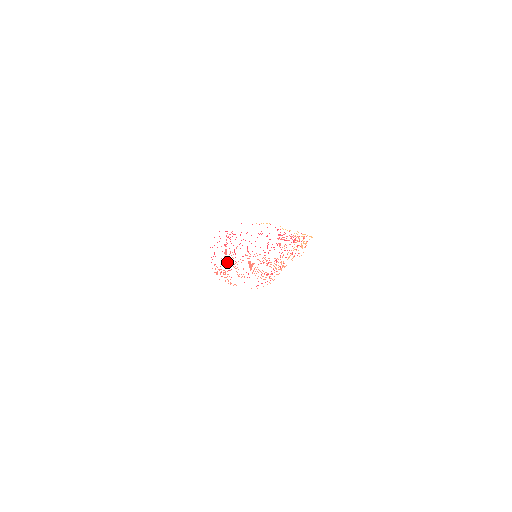
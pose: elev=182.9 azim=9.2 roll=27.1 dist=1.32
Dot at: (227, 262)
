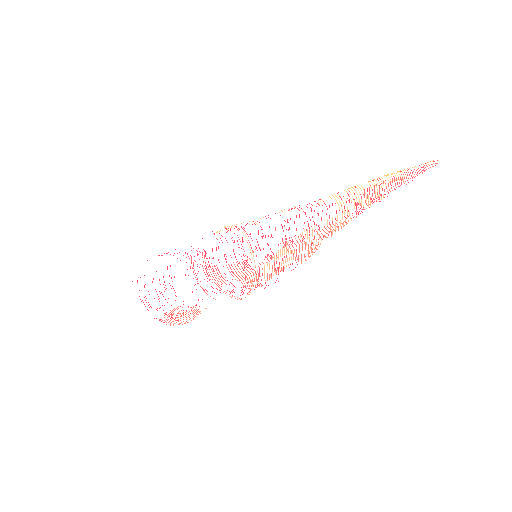
Dot at: (222, 283)
